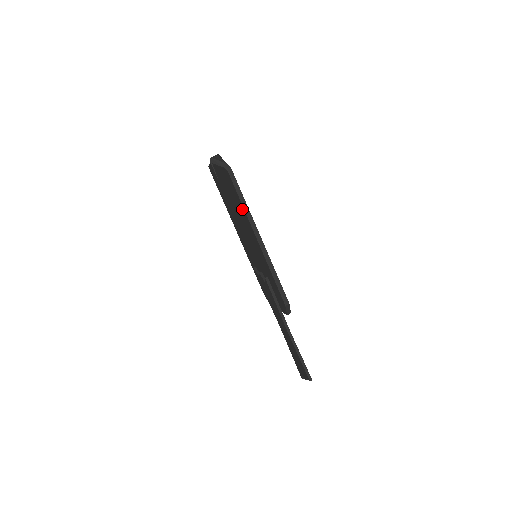
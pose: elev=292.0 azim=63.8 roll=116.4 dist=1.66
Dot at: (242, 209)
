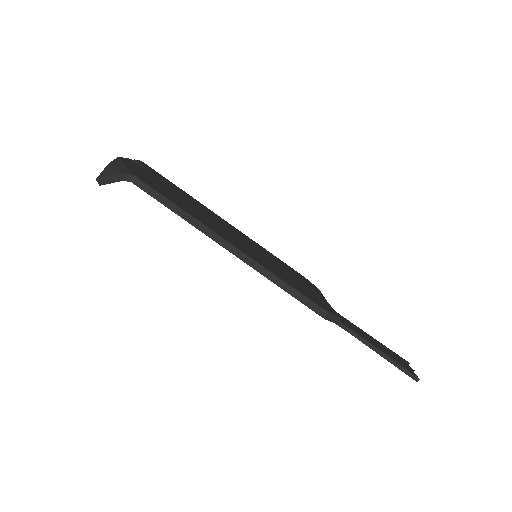
Dot at: occluded
